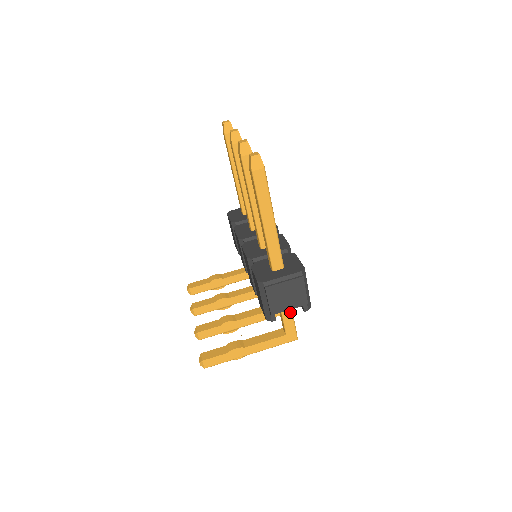
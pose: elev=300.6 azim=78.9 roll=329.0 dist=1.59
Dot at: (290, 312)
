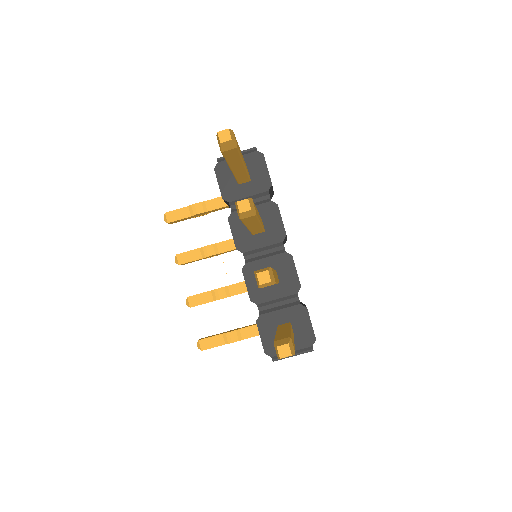
Dot at: occluded
